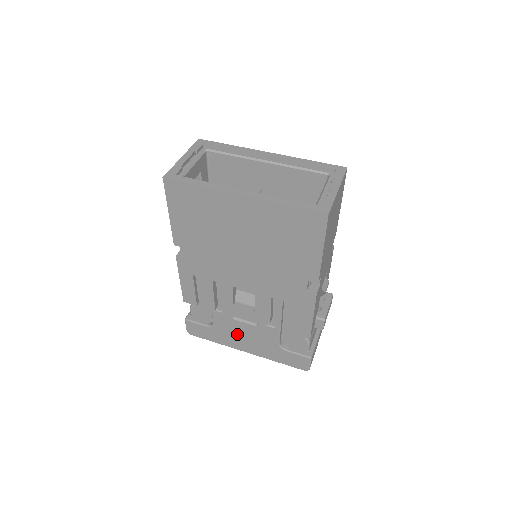
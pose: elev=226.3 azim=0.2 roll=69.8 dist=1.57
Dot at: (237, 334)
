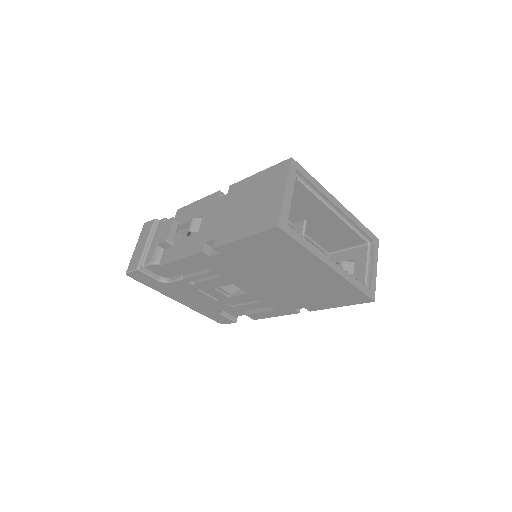
Dot at: (186, 294)
